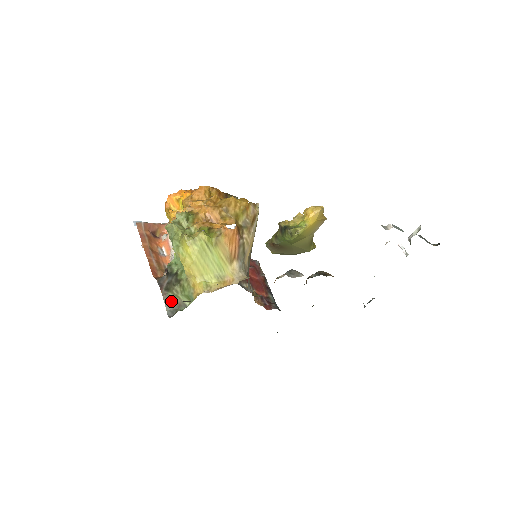
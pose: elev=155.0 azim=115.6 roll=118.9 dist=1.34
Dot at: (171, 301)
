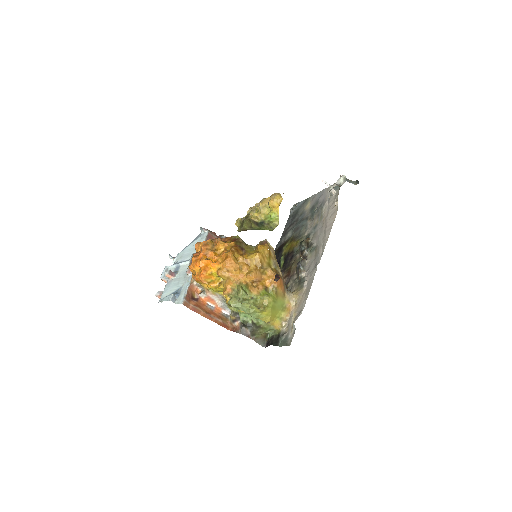
Dot at: (260, 339)
